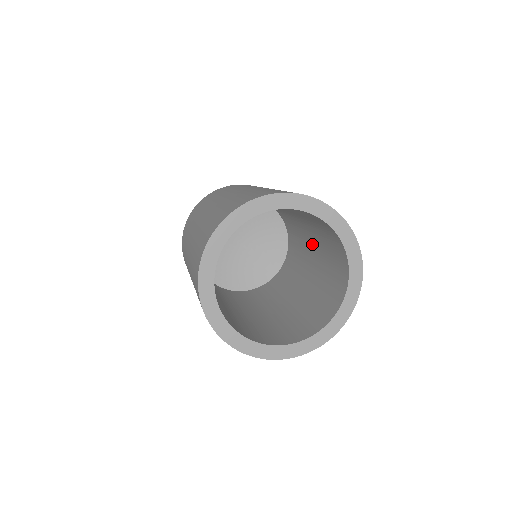
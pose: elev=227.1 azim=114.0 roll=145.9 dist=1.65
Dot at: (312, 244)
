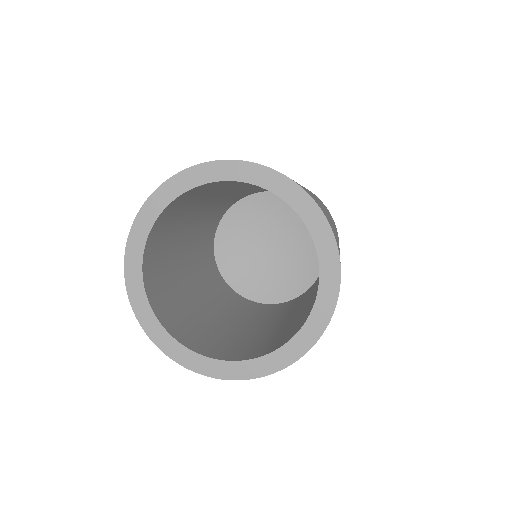
Dot at: occluded
